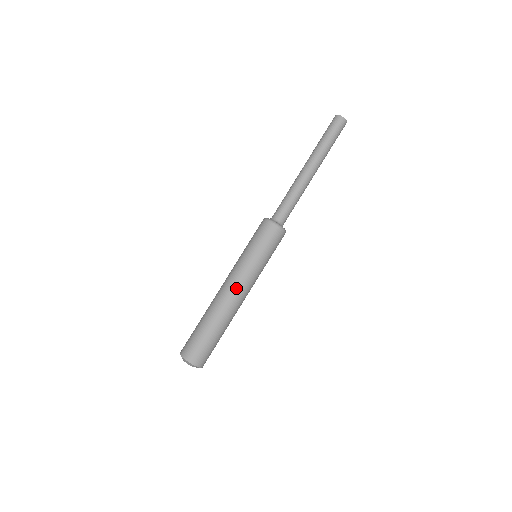
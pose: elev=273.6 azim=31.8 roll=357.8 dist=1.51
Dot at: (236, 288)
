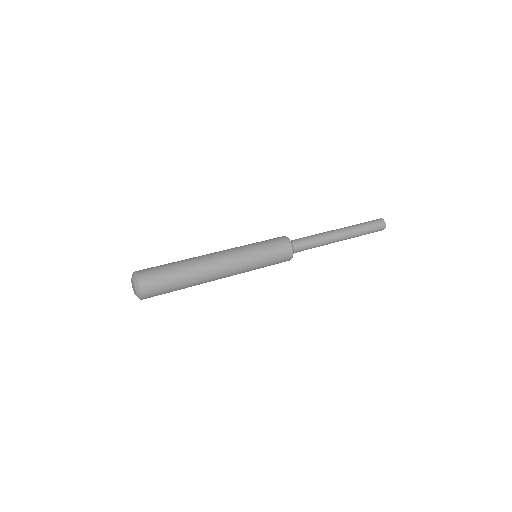
Dot at: (223, 255)
